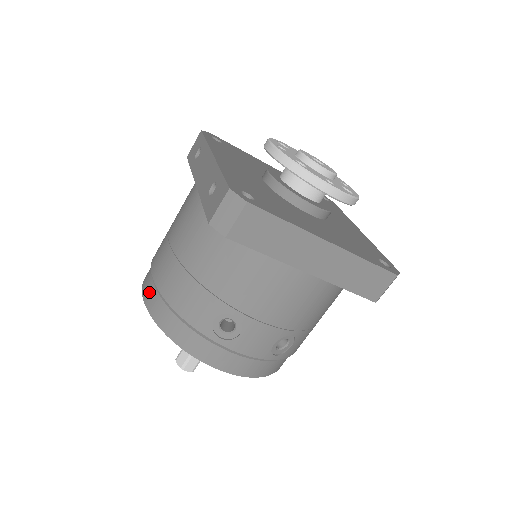
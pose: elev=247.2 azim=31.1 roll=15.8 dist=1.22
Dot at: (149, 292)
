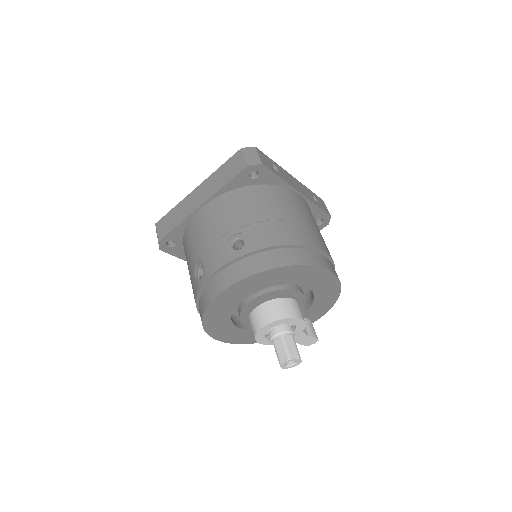
Dot at: occluded
